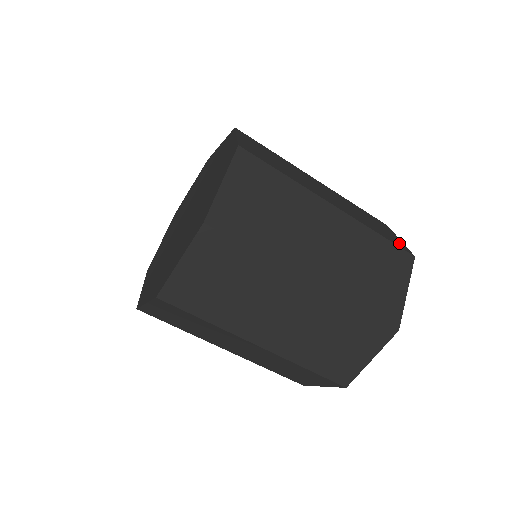
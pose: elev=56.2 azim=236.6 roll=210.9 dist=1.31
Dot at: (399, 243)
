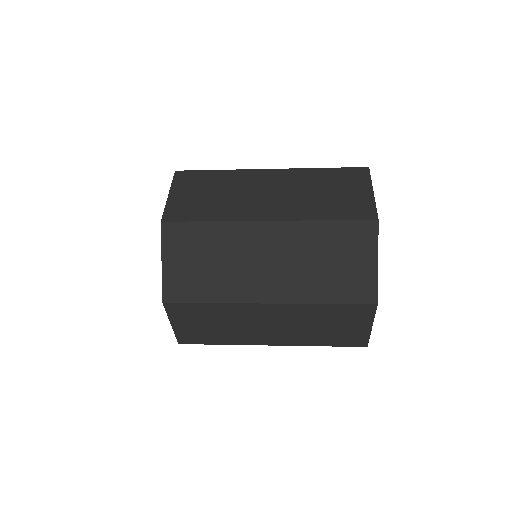
Dot at: (356, 339)
